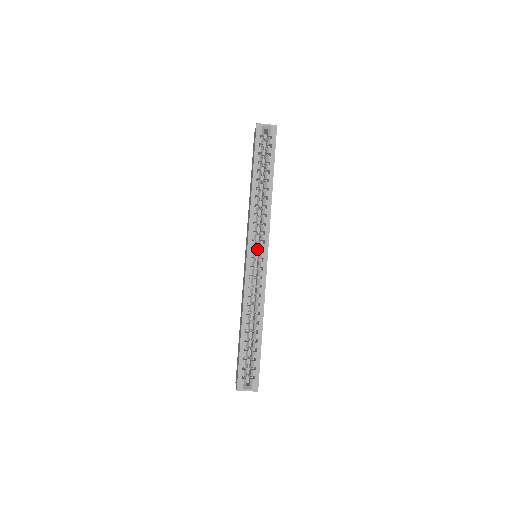
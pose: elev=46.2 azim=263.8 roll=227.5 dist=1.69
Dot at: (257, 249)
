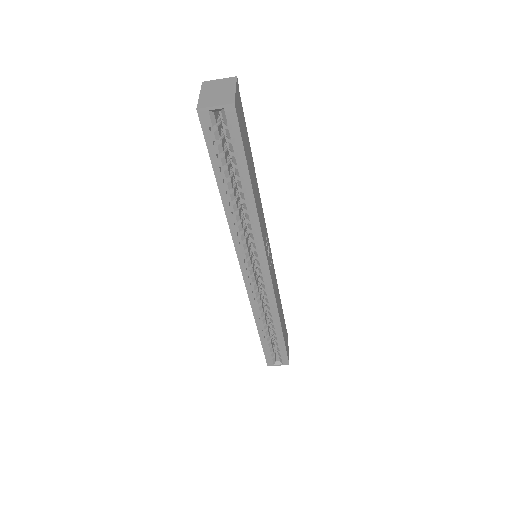
Dot at: occluded
